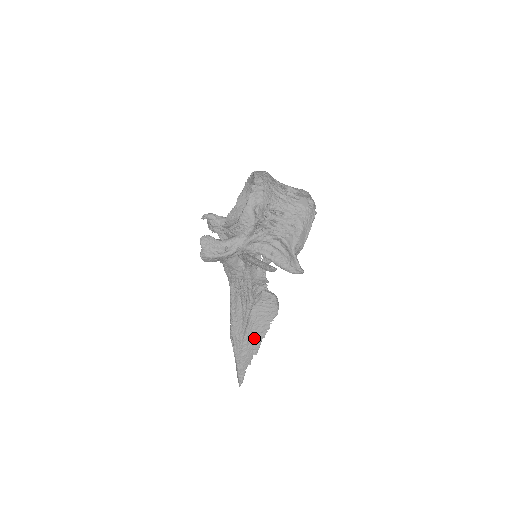
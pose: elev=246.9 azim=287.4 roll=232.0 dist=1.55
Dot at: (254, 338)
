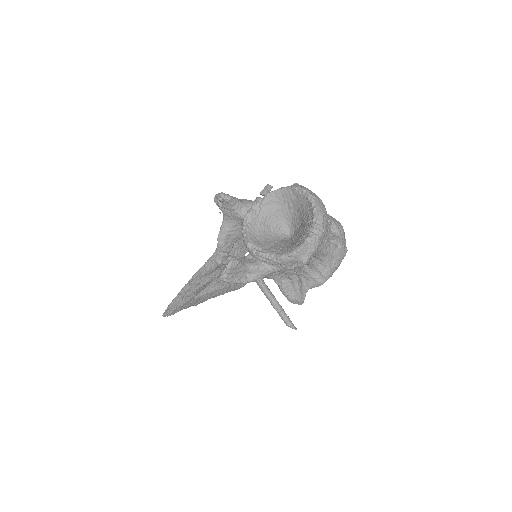
Dot at: (204, 298)
